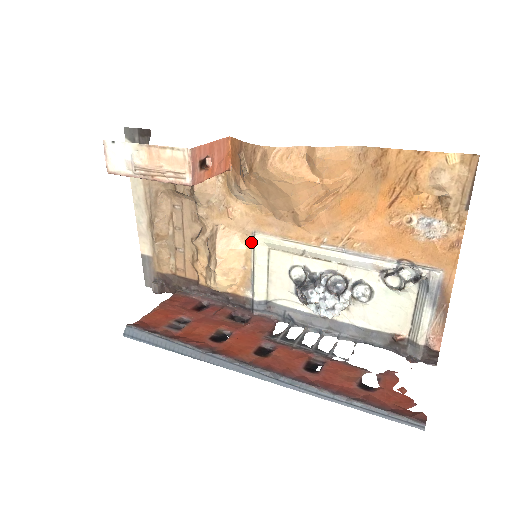
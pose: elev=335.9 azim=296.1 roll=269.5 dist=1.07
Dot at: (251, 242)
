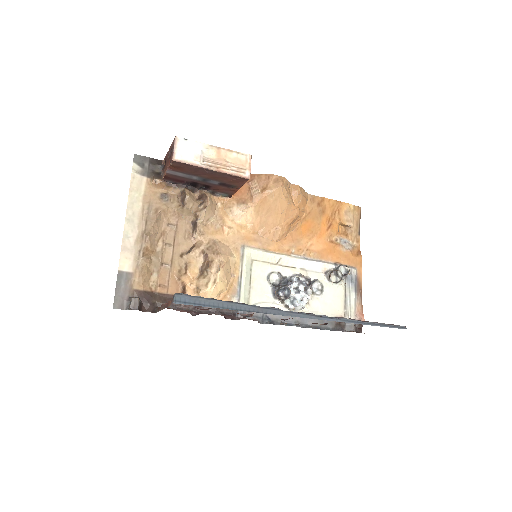
Dot at: (240, 254)
